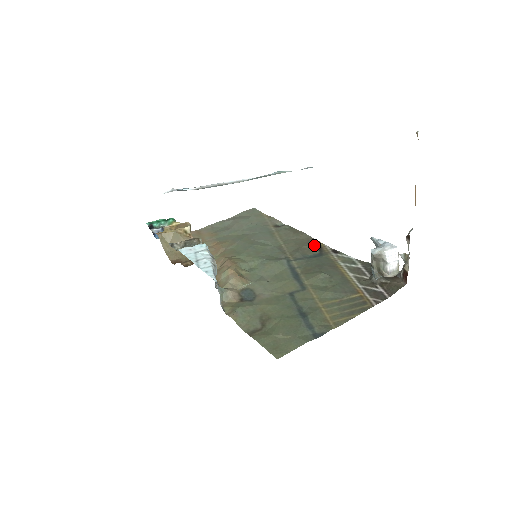
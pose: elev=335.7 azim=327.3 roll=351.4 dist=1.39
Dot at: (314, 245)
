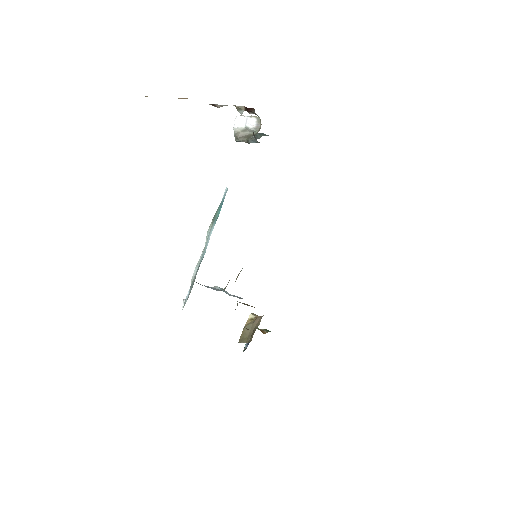
Dot at: occluded
